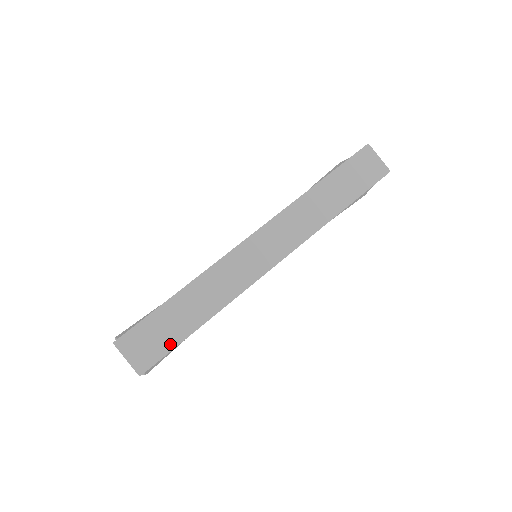
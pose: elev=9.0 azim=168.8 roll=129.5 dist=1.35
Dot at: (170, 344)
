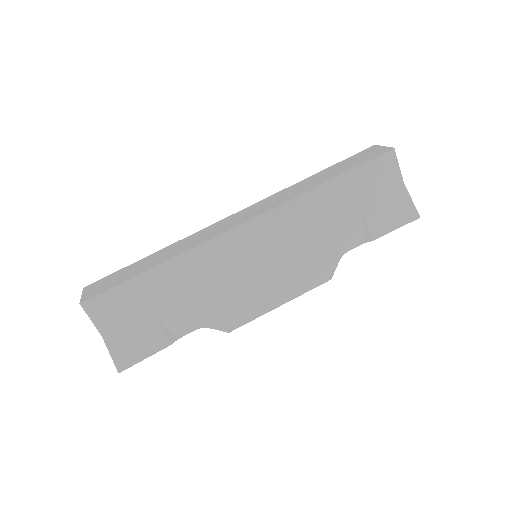
Dot at: (119, 282)
